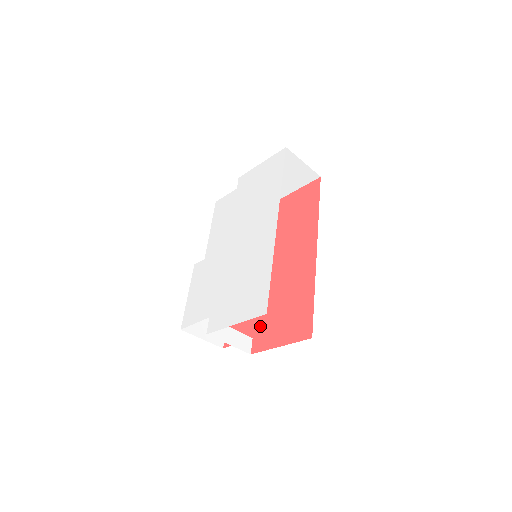
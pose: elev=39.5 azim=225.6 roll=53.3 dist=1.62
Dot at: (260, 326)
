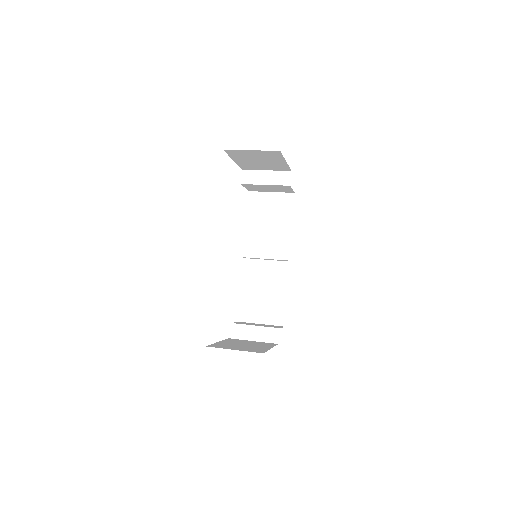
Dot at: occluded
